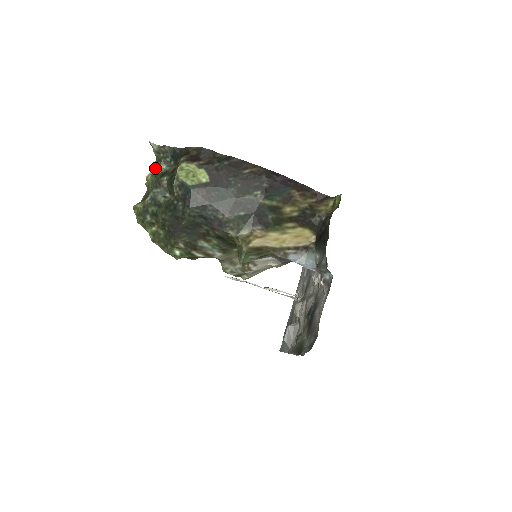
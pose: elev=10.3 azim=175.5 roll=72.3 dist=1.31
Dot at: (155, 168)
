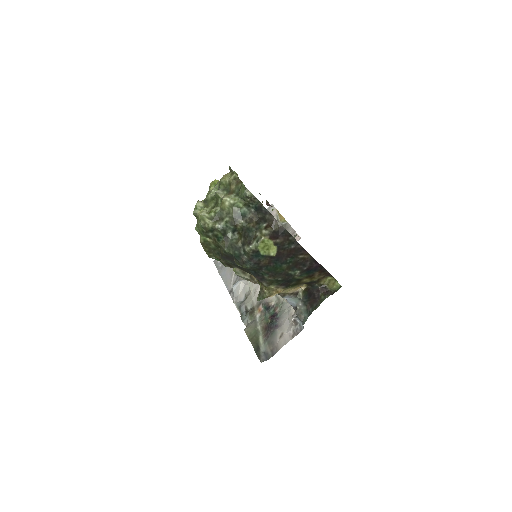
Dot at: (237, 203)
